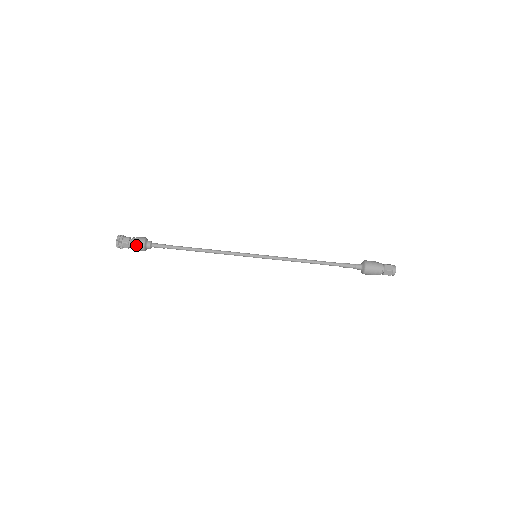
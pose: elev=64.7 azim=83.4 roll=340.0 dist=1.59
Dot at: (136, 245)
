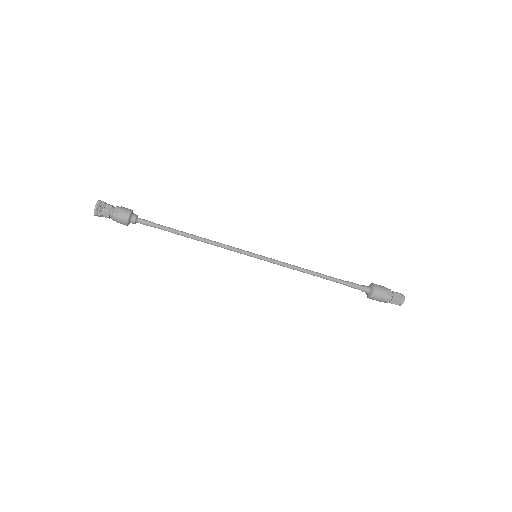
Dot at: (118, 222)
